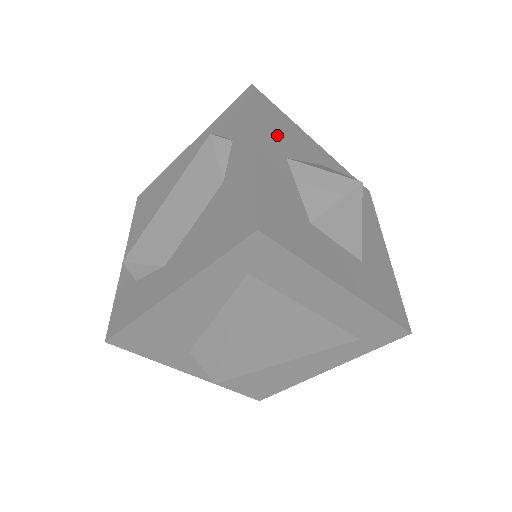
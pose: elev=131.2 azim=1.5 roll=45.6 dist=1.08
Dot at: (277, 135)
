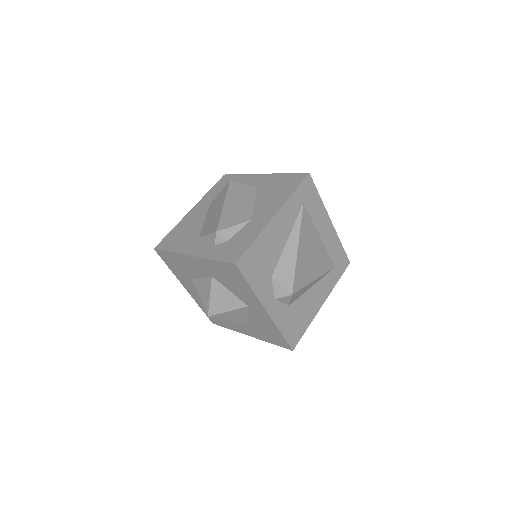
Dot at: occluded
